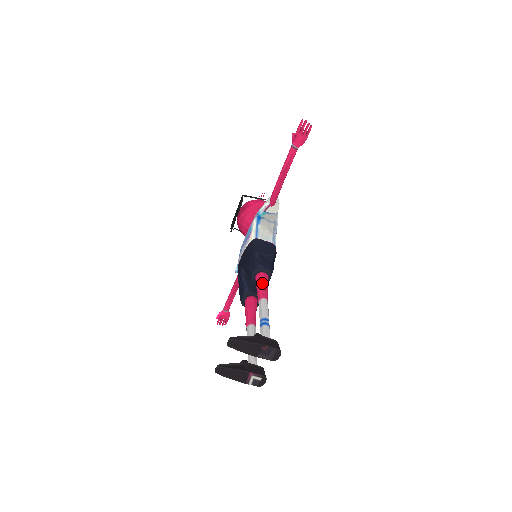
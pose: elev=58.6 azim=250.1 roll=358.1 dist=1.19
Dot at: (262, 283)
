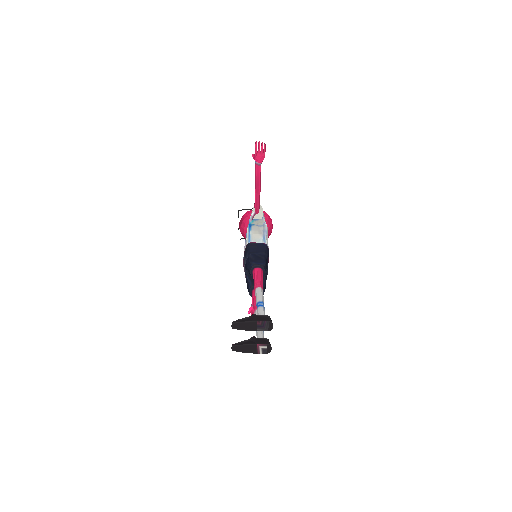
Dot at: (256, 276)
